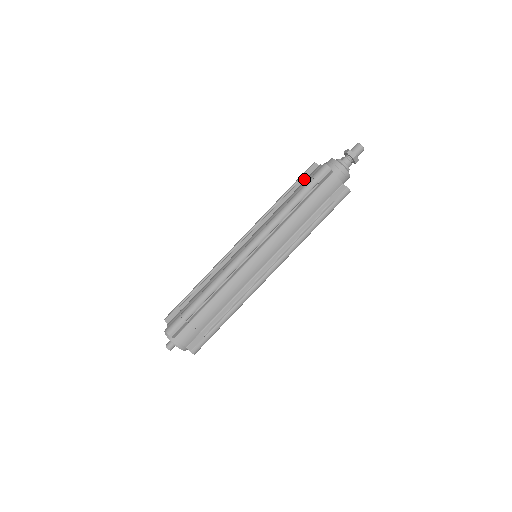
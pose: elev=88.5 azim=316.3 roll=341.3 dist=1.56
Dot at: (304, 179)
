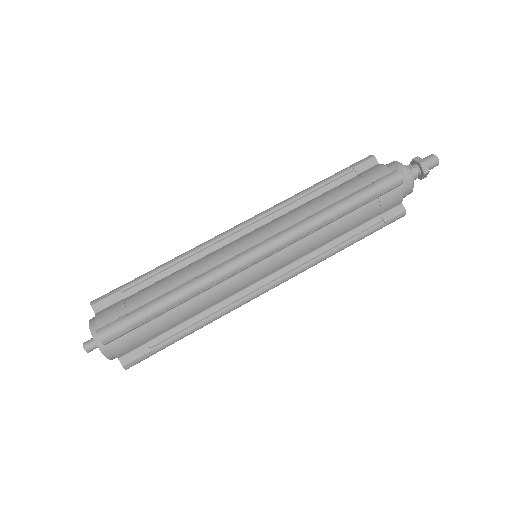
Dot at: (354, 174)
